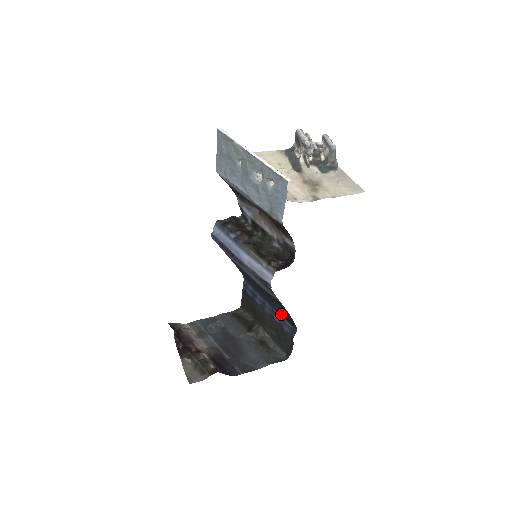
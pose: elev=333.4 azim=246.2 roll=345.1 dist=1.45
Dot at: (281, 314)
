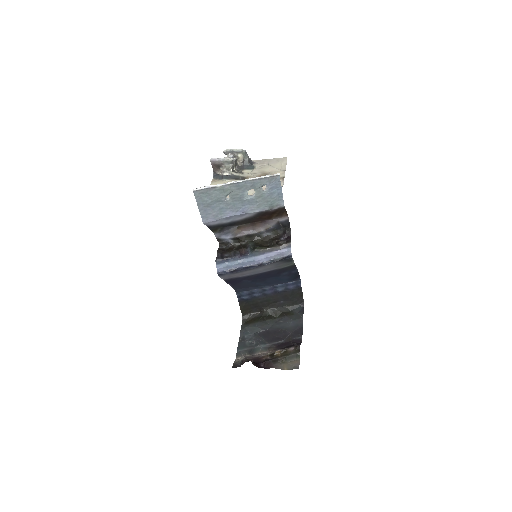
Dot at: (285, 281)
